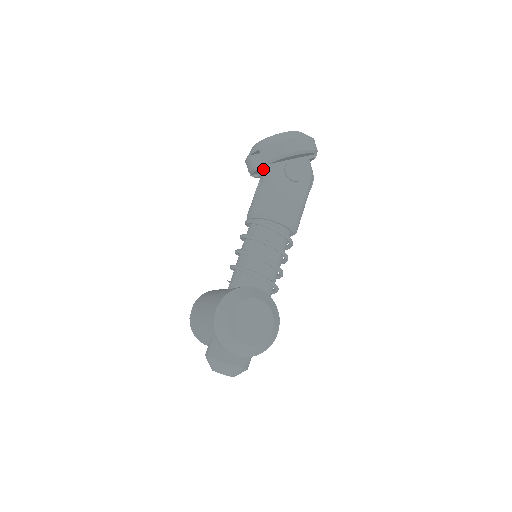
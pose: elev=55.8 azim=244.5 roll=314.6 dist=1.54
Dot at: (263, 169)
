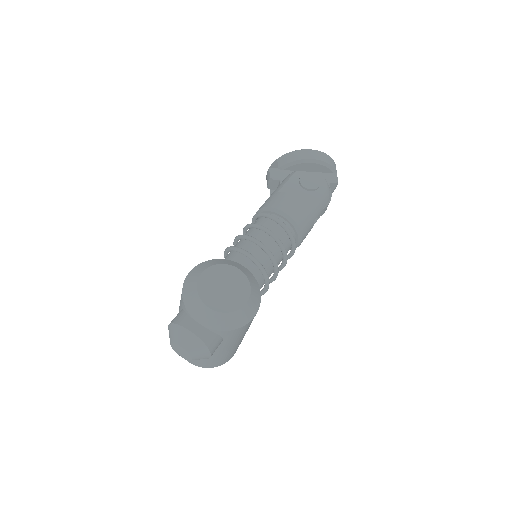
Dot at: (280, 180)
